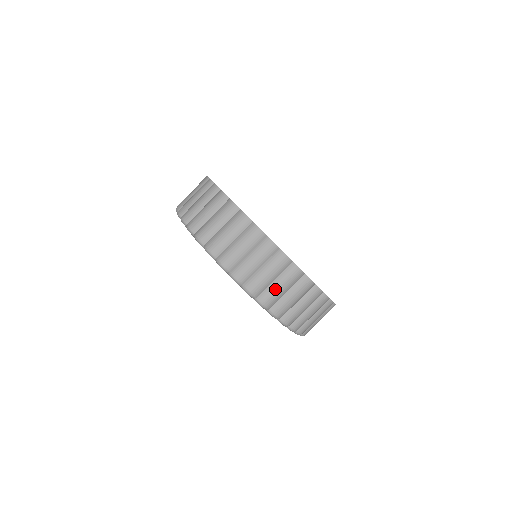
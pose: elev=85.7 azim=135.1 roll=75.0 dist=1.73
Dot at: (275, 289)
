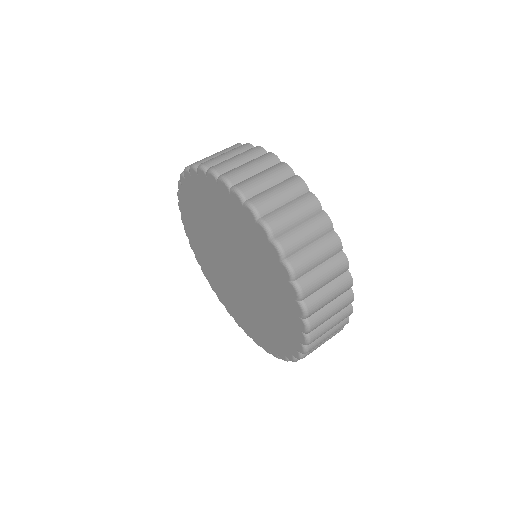
Dot at: (218, 156)
